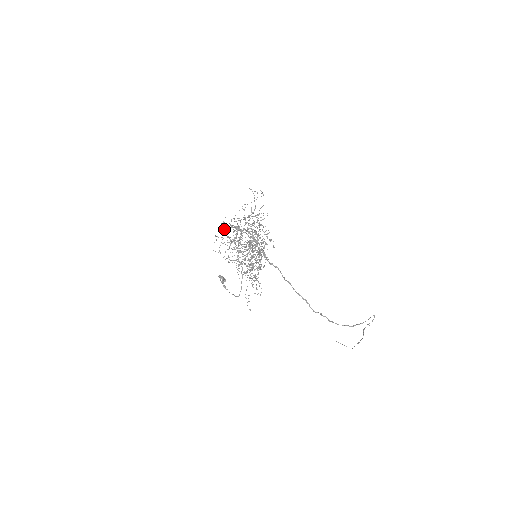
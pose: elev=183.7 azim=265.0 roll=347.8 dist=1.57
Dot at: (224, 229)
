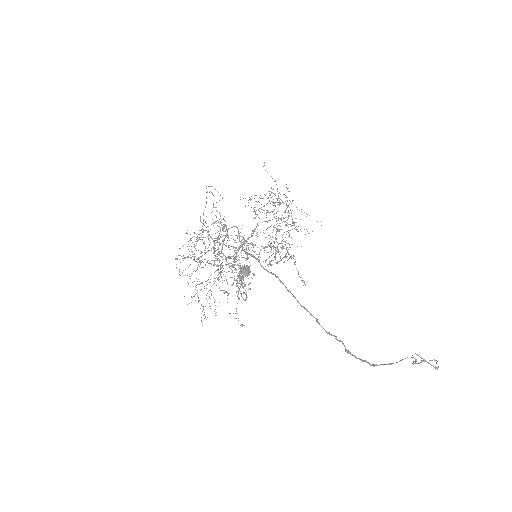
Dot at: occluded
